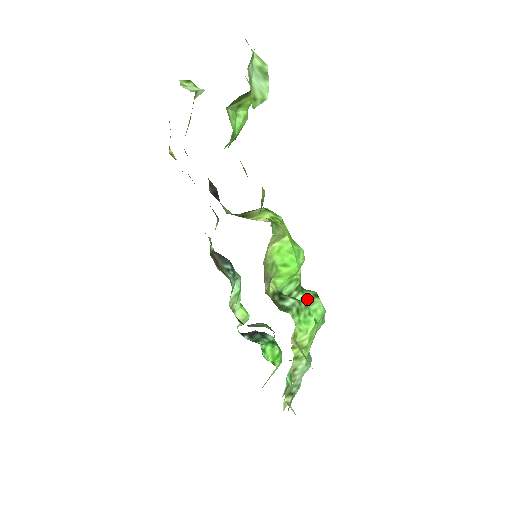
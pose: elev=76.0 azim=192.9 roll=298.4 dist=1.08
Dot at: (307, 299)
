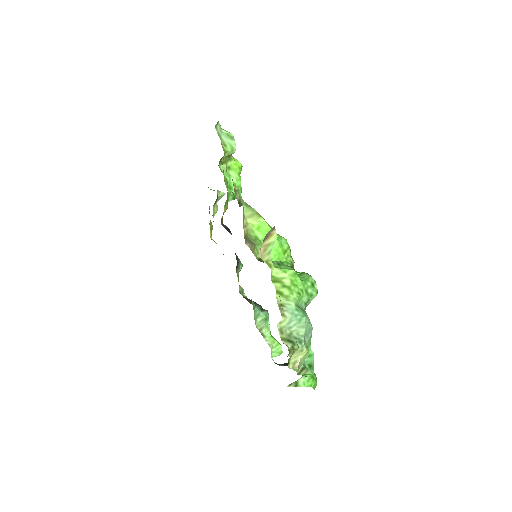
Dot at: occluded
